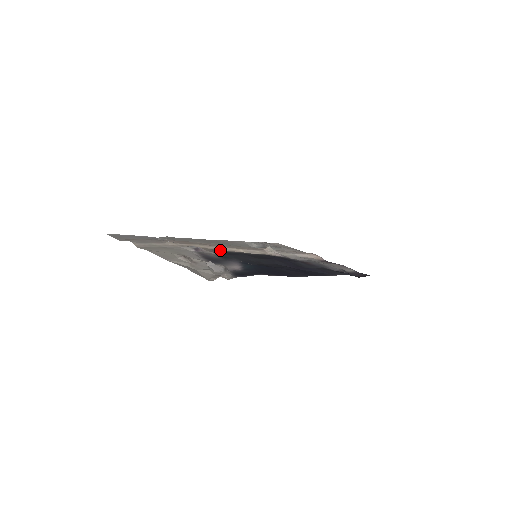
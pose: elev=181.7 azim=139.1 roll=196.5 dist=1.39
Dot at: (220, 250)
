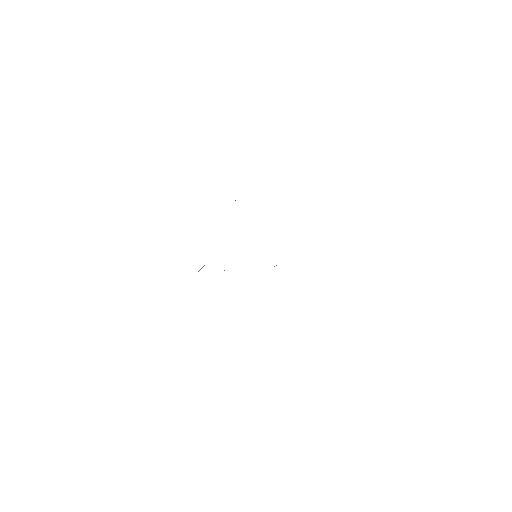
Dot at: occluded
